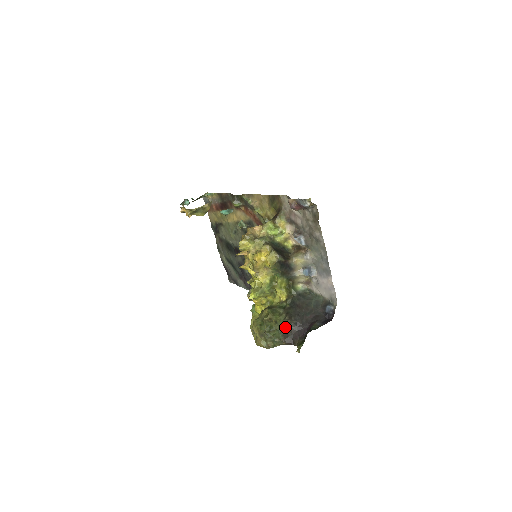
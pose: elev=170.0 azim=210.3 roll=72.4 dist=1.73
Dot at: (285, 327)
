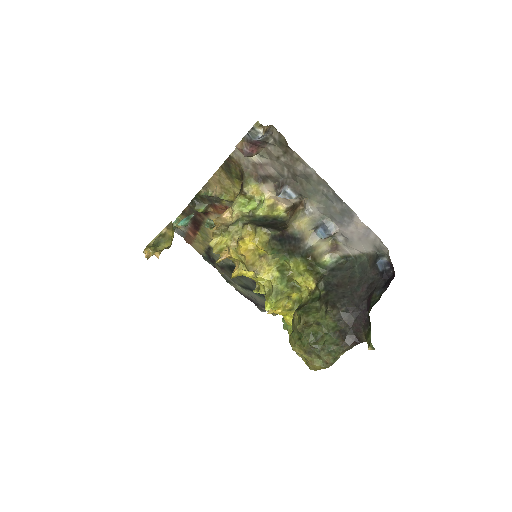
Dot at: (334, 323)
